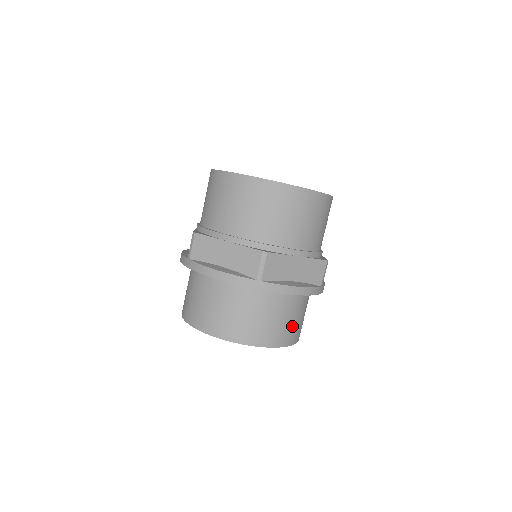
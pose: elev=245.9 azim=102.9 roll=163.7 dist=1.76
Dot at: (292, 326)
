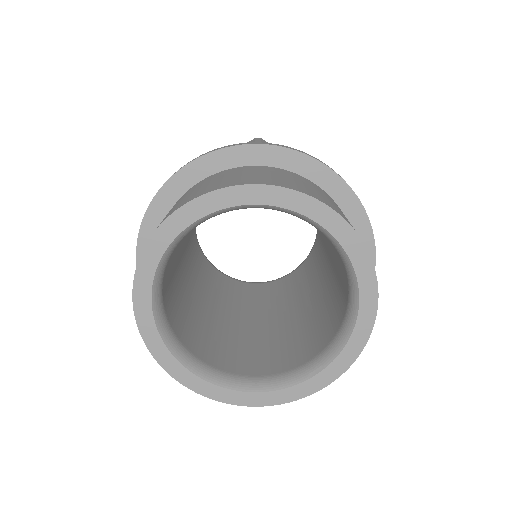
Dot at: occluded
